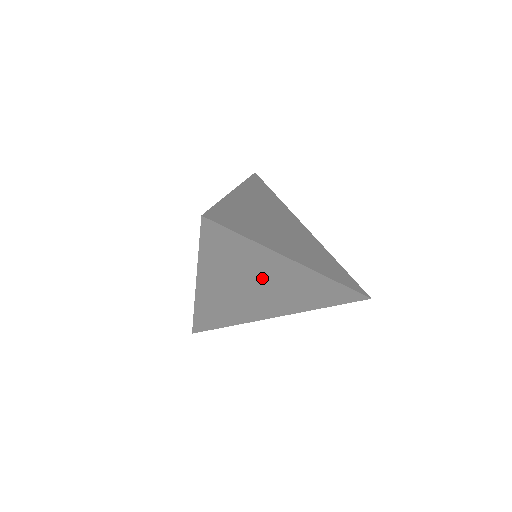
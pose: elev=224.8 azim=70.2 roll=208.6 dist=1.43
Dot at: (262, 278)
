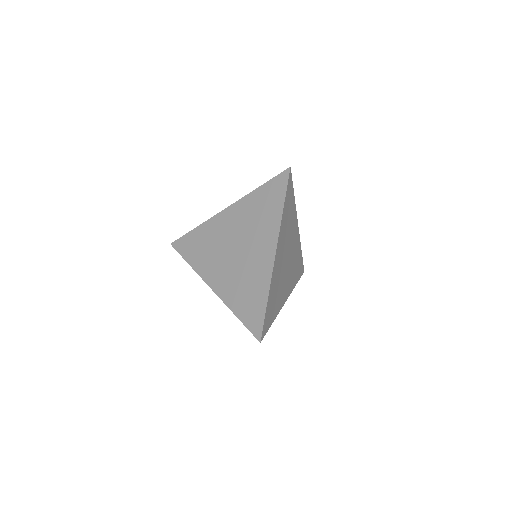
Dot at: (227, 239)
